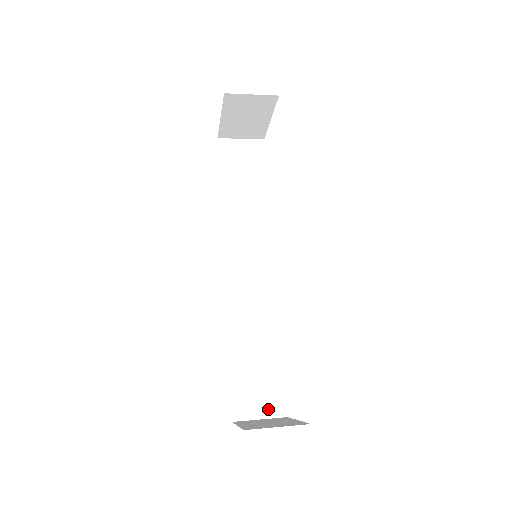
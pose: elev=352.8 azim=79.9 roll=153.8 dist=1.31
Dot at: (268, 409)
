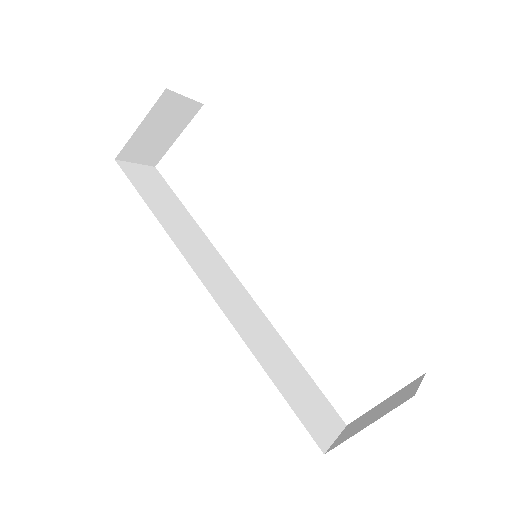
Dot at: (333, 425)
